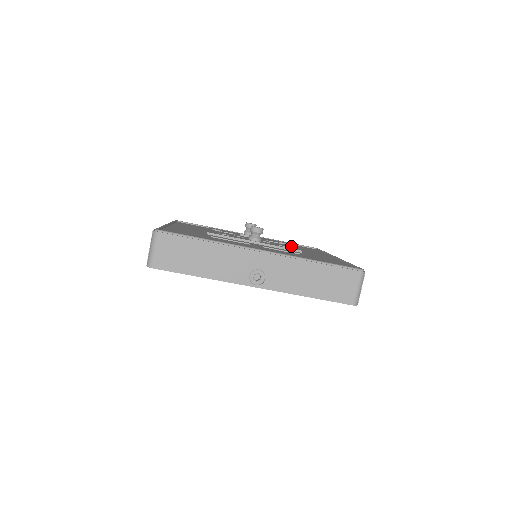
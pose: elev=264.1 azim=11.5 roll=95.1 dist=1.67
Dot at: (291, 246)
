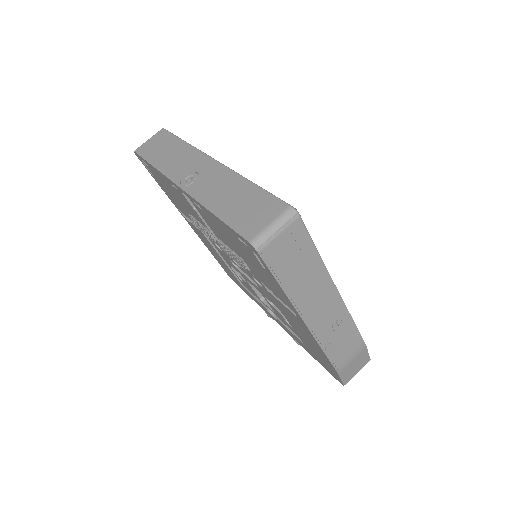
Dot at: occluded
